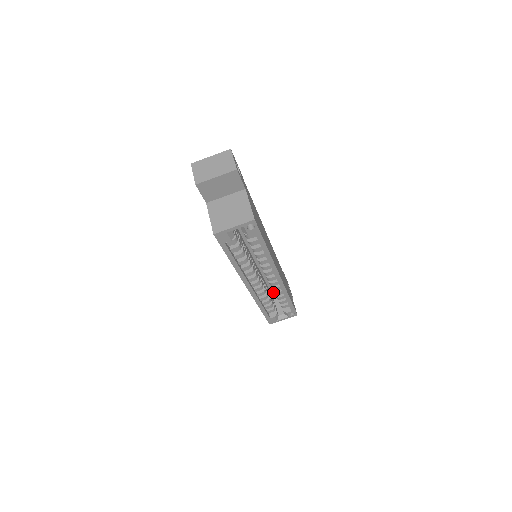
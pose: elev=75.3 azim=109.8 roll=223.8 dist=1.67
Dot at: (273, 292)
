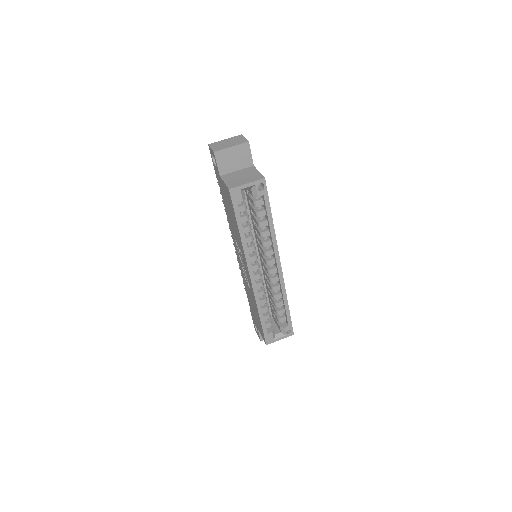
Dot at: occluded
